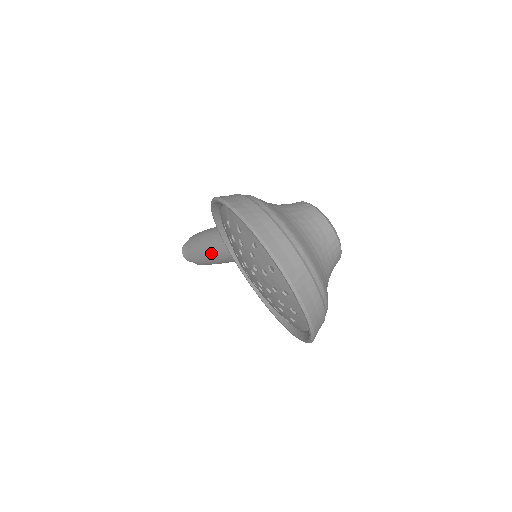
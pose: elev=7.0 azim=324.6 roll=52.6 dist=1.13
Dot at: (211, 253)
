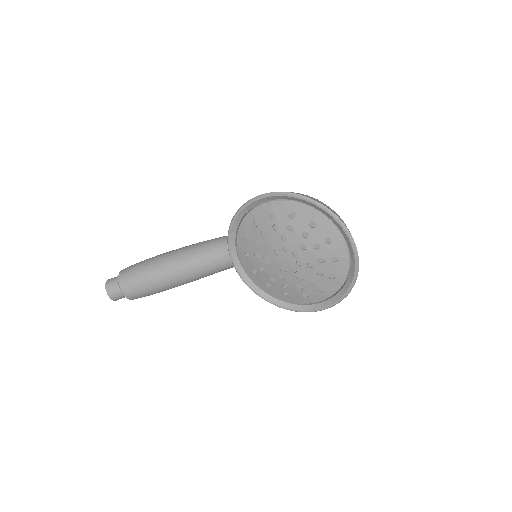
Dot at: (167, 277)
